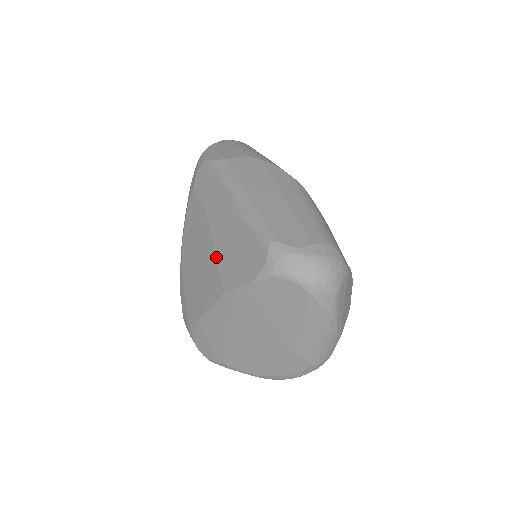
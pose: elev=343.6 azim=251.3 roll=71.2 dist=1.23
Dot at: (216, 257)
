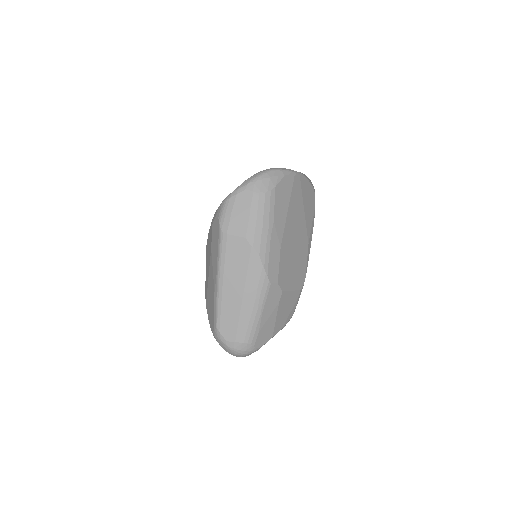
Dot at: (208, 285)
